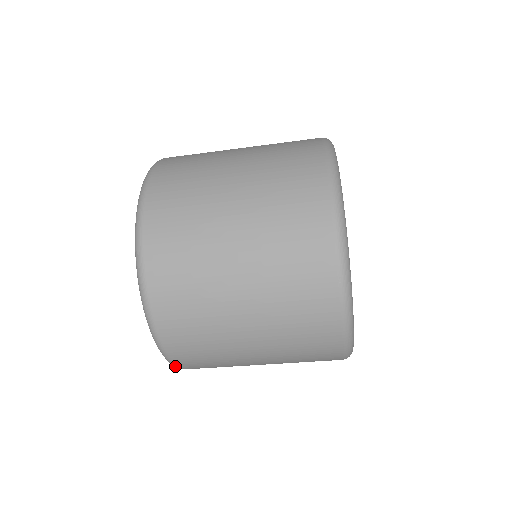
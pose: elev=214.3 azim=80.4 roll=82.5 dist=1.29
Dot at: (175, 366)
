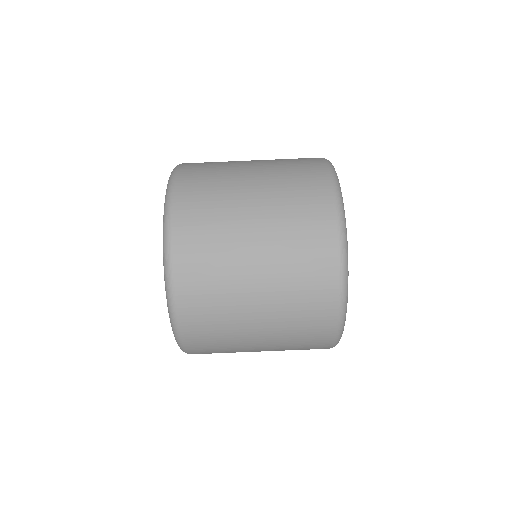
Dot at: occluded
